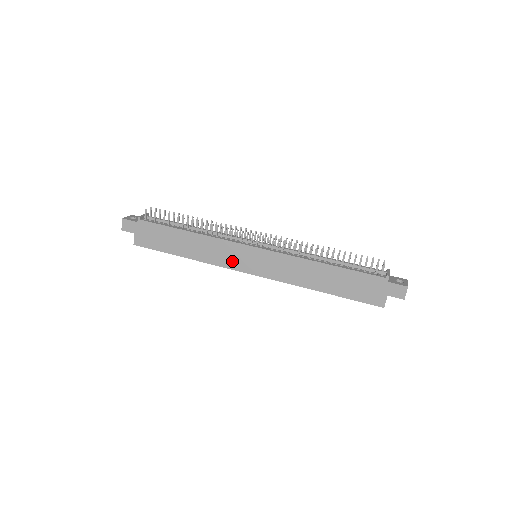
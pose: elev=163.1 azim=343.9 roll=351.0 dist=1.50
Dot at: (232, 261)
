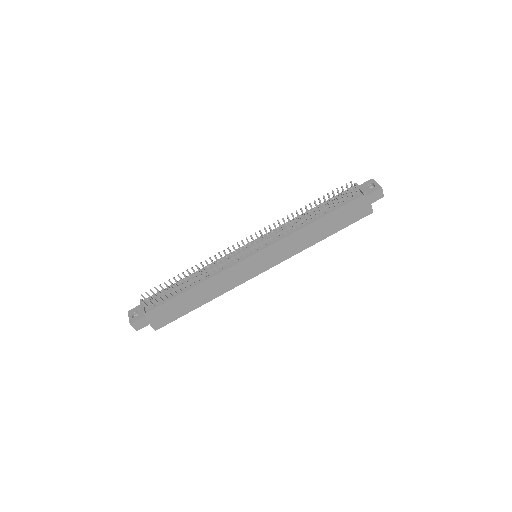
Dot at: (244, 276)
